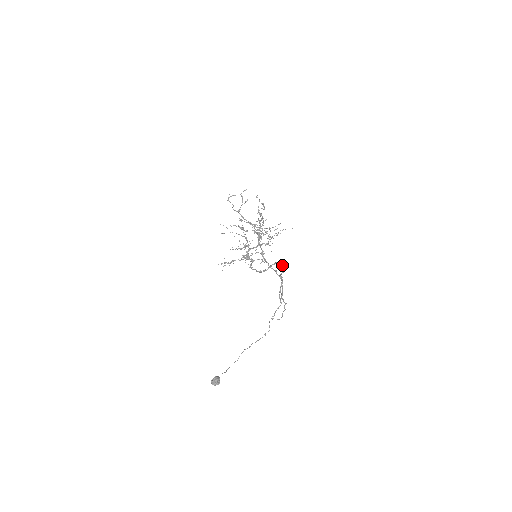
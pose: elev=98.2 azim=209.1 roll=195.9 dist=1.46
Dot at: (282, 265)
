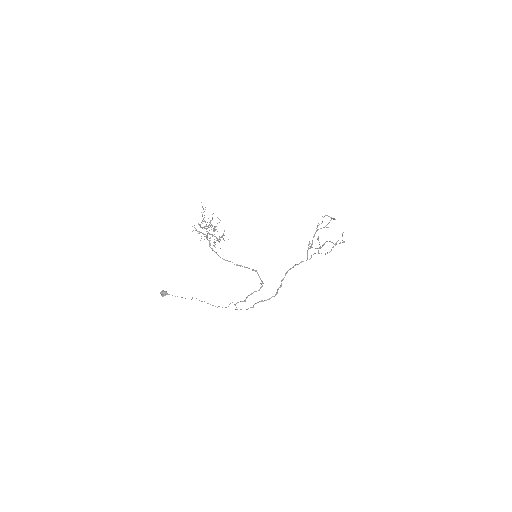
Dot at: occluded
